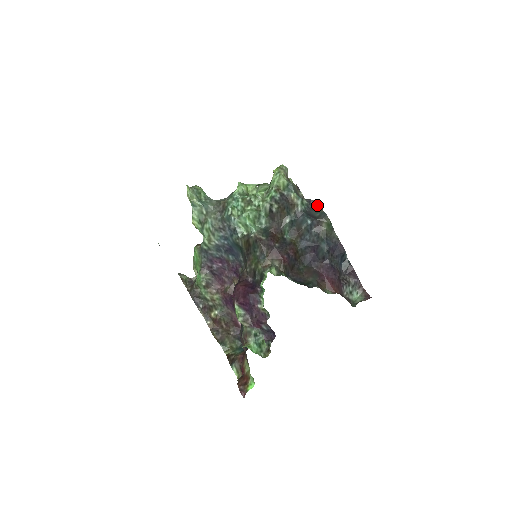
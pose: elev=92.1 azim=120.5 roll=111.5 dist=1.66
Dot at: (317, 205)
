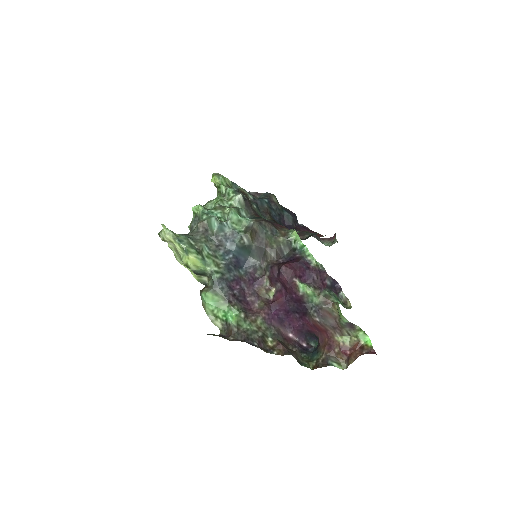
Dot at: (254, 194)
